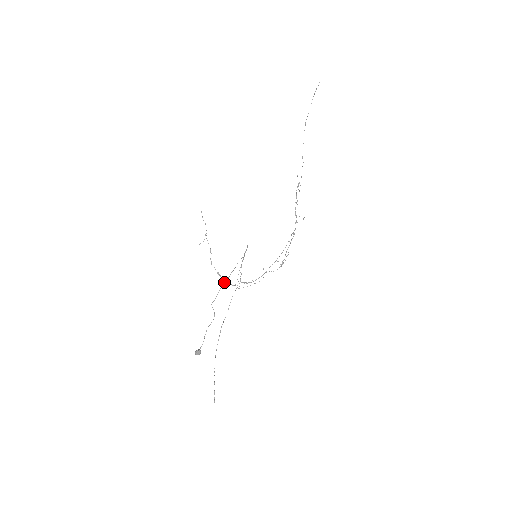
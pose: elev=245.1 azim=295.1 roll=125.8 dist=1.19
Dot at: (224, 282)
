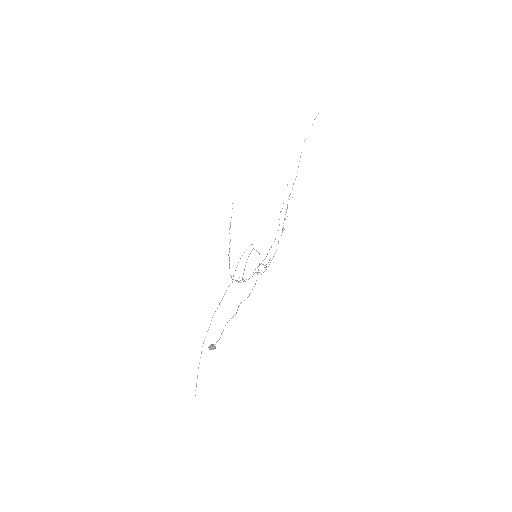
Dot at: (230, 275)
